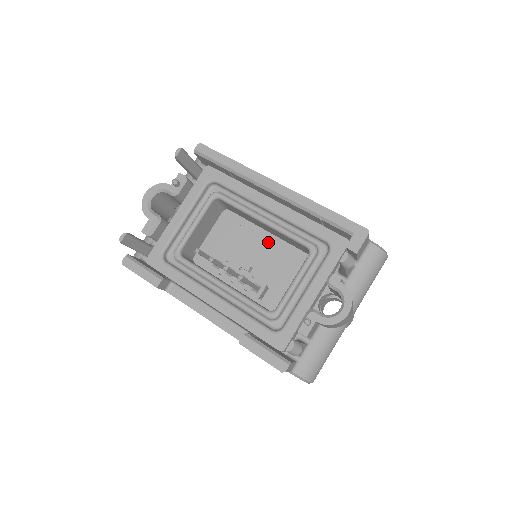
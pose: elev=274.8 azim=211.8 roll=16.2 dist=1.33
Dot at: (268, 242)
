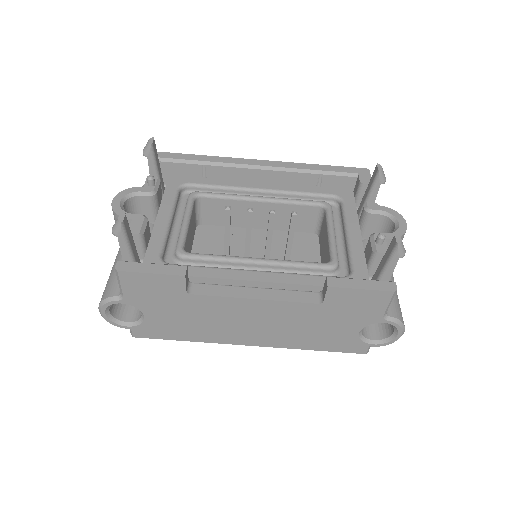
Dot at: (264, 236)
